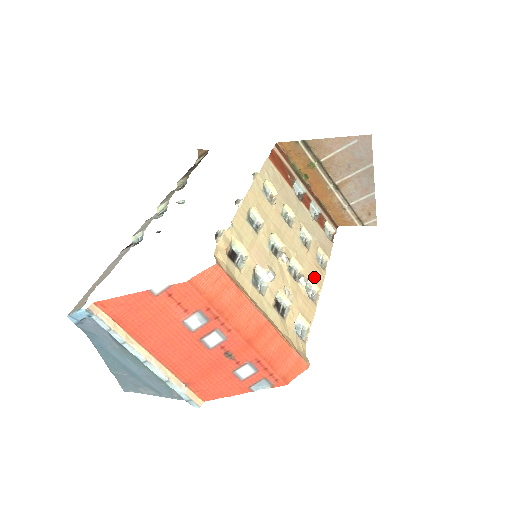
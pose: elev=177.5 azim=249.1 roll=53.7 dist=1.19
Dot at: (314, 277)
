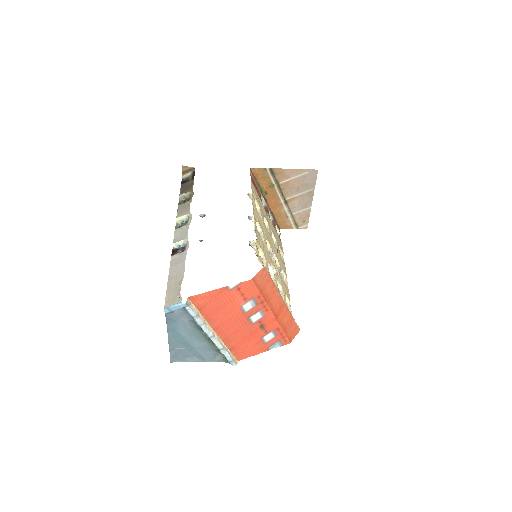
Dot at: (283, 269)
